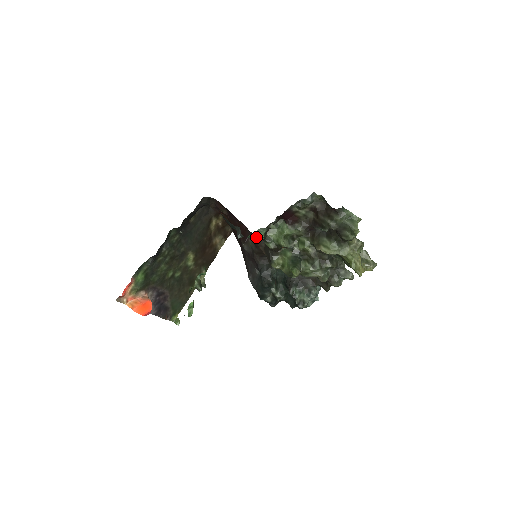
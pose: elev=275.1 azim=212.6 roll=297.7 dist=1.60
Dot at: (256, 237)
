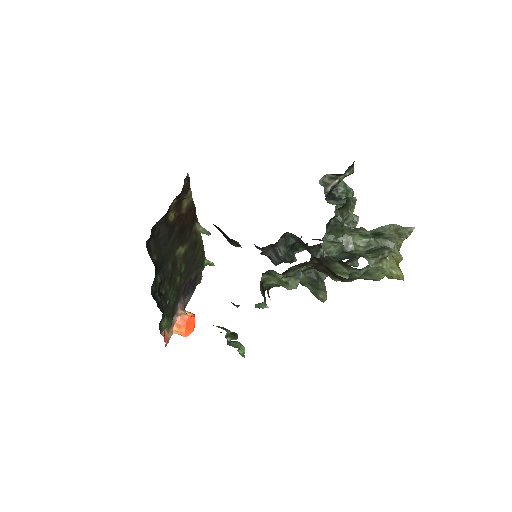
Dot at: occluded
